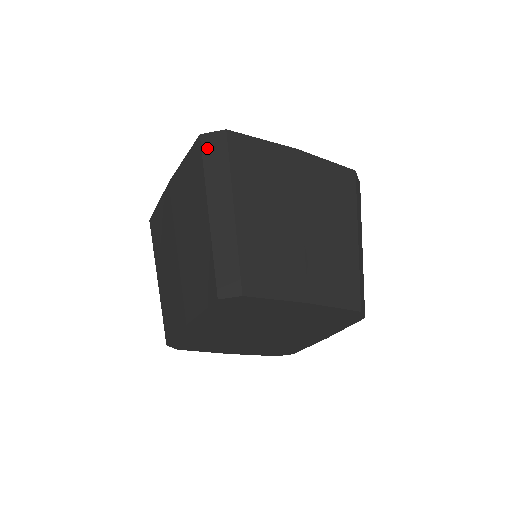
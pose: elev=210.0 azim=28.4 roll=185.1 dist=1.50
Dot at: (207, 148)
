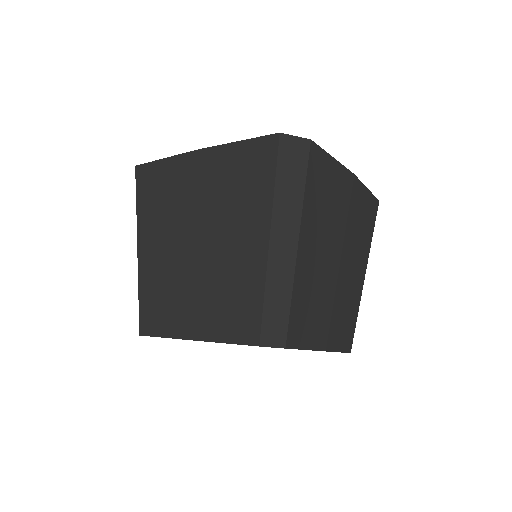
Dot at: (285, 155)
